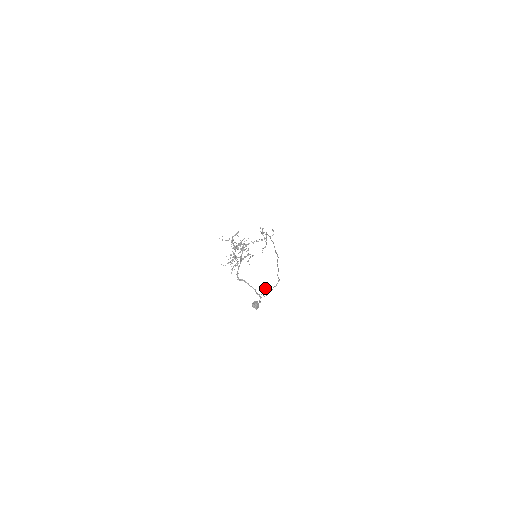
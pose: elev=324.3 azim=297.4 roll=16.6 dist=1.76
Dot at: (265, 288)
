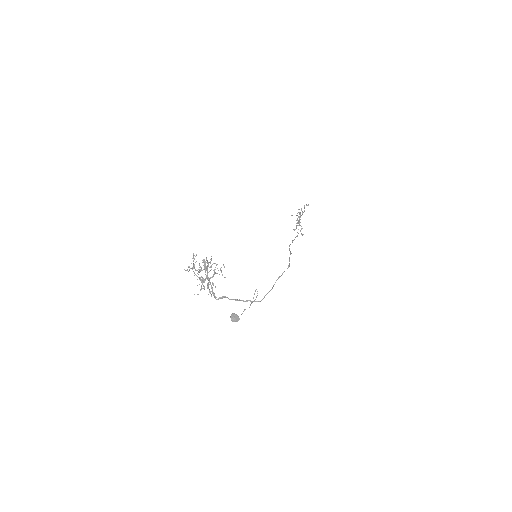
Dot at: (256, 289)
